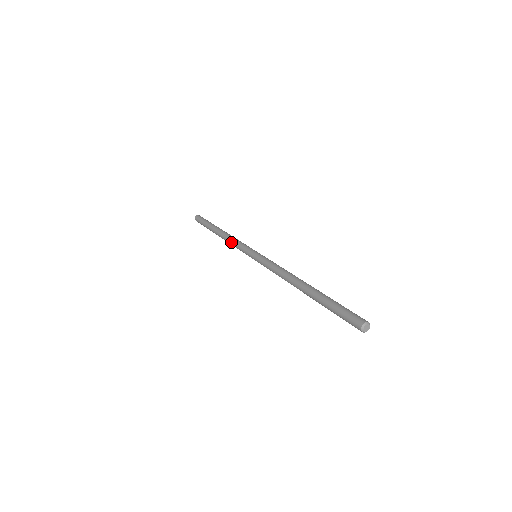
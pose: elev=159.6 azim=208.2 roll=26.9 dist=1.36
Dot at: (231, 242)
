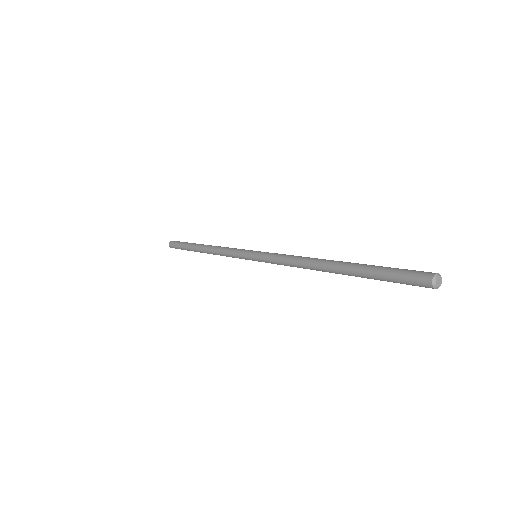
Dot at: (220, 252)
